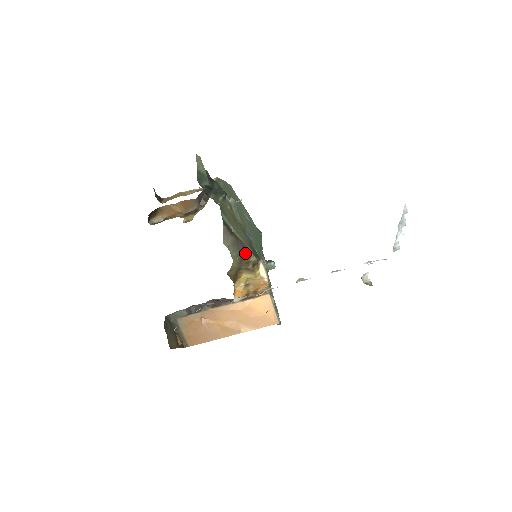
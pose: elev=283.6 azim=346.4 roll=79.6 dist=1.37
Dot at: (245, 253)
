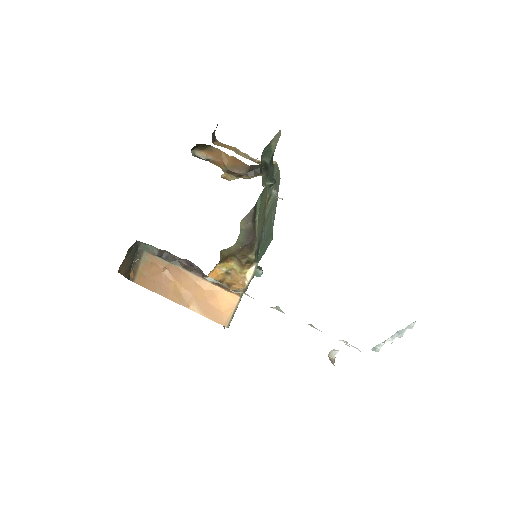
Dot at: (250, 246)
